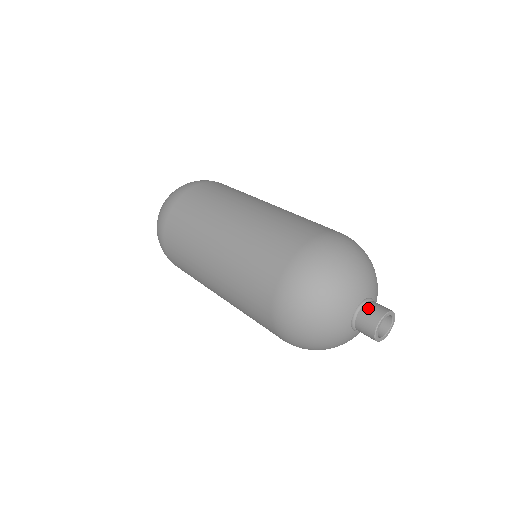
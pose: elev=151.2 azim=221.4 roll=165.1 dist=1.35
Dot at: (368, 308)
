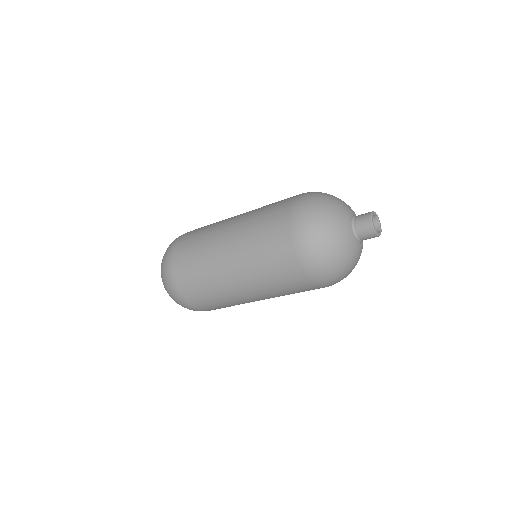
Dot at: occluded
